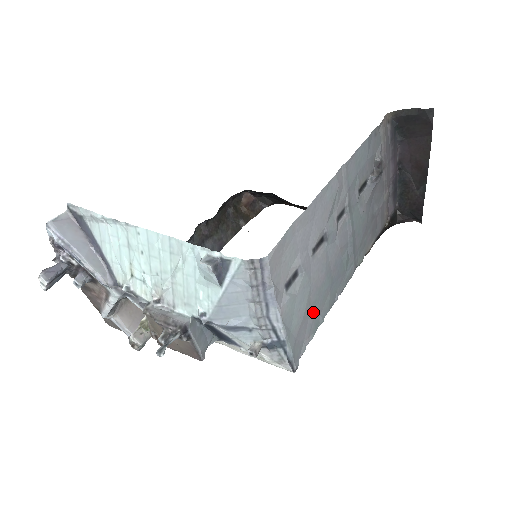
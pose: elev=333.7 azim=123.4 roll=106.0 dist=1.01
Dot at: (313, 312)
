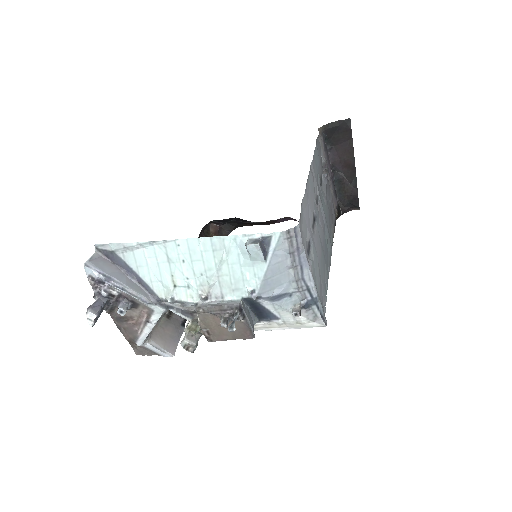
Dot at: (322, 279)
